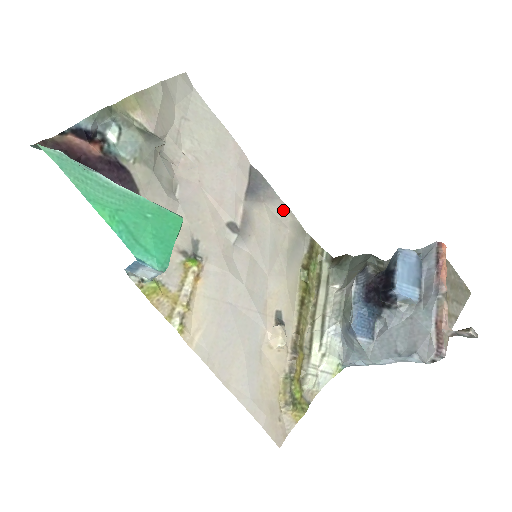
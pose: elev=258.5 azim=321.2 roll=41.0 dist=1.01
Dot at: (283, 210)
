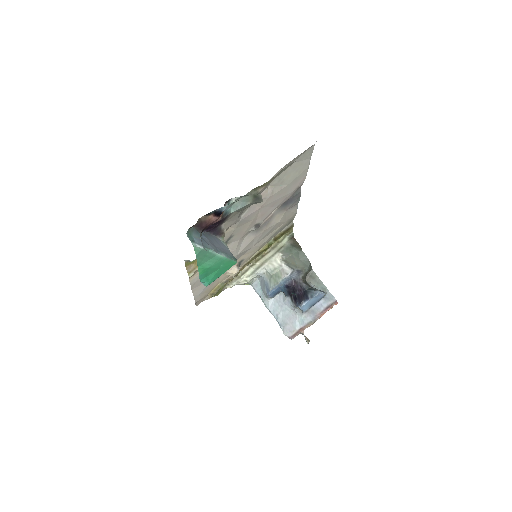
Dot at: (293, 213)
